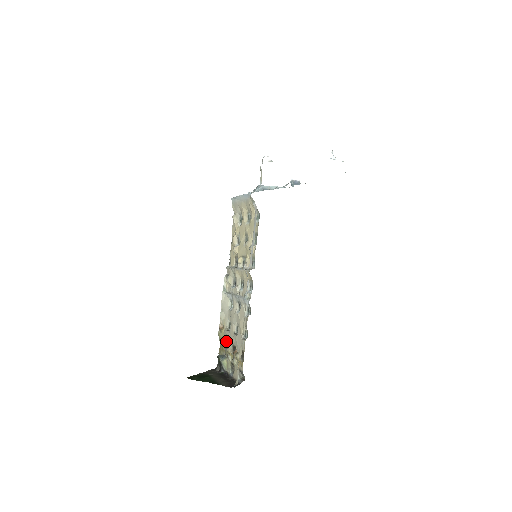
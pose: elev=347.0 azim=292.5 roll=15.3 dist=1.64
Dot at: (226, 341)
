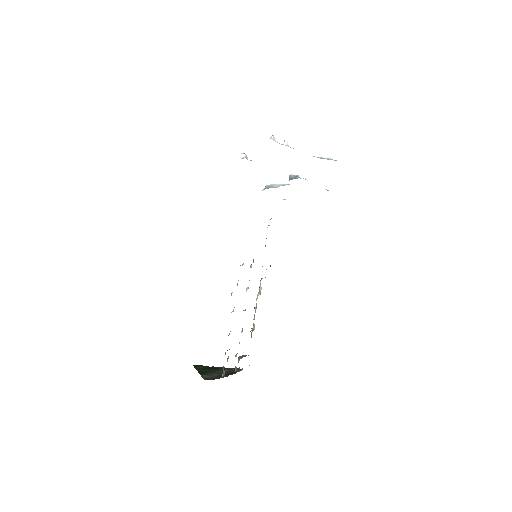
Dot at: occluded
